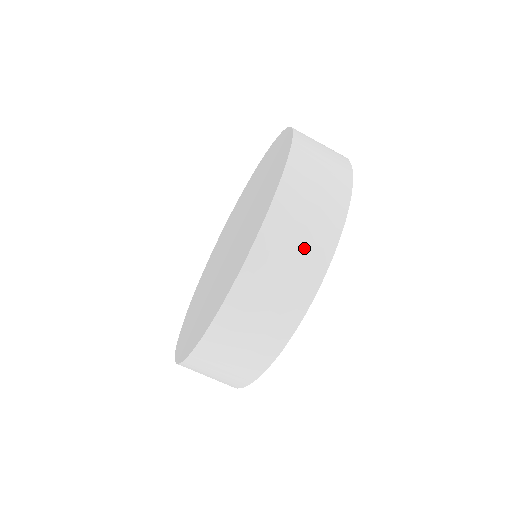
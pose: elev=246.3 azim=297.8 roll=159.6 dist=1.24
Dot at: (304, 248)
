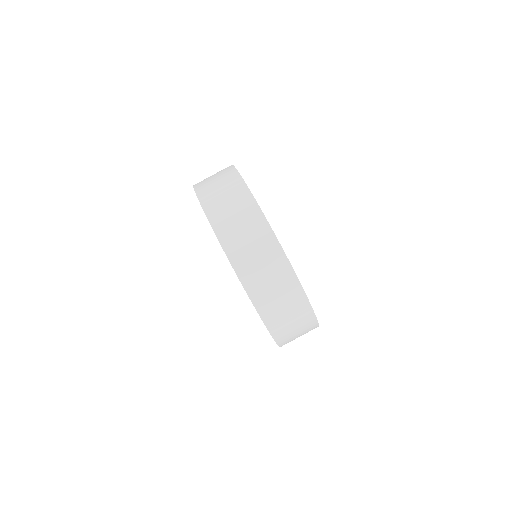
Dot at: occluded
